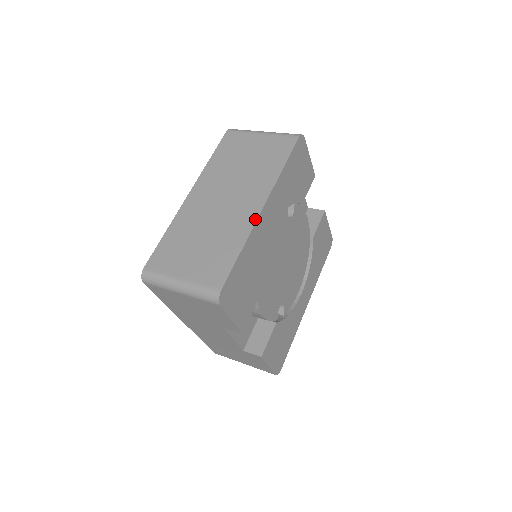
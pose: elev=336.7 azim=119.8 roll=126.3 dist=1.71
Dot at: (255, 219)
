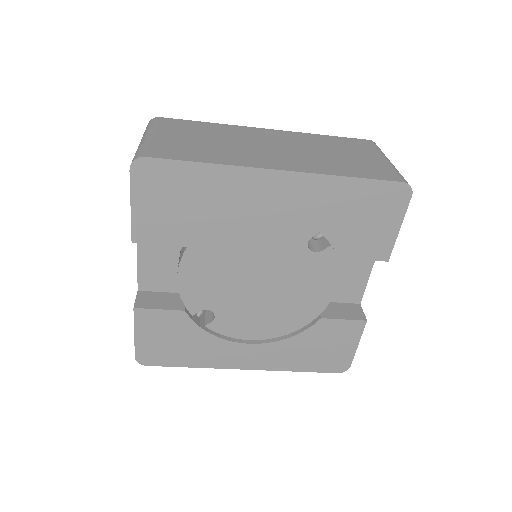
Dot at: (257, 166)
